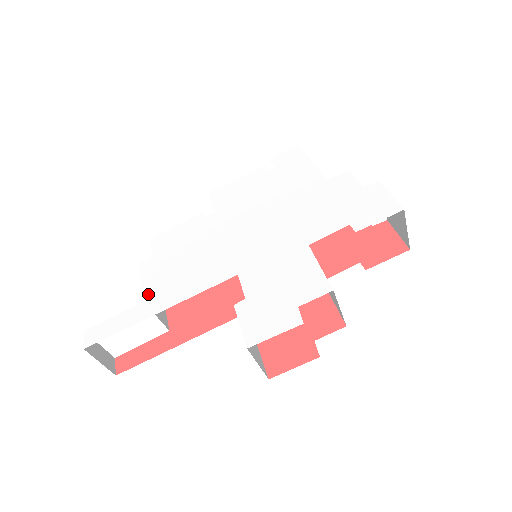
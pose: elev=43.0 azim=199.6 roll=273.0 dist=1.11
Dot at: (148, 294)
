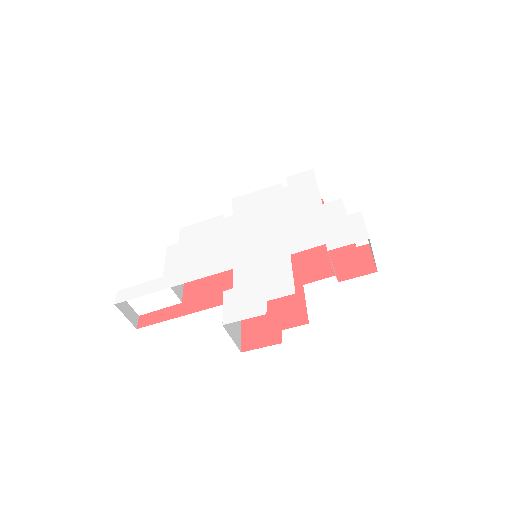
Dot at: (167, 272)
